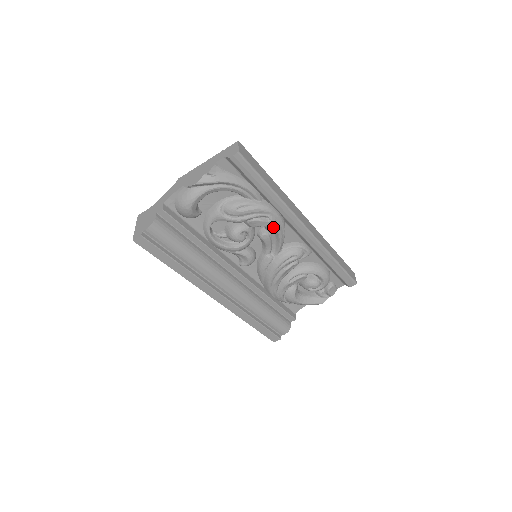
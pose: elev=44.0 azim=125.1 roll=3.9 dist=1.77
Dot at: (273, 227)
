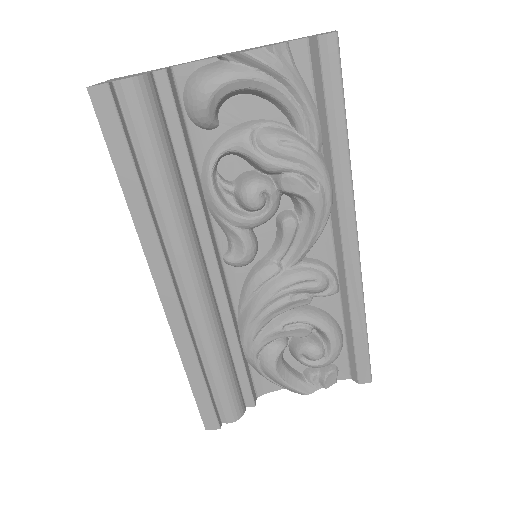
Dot at: (314, 207)
